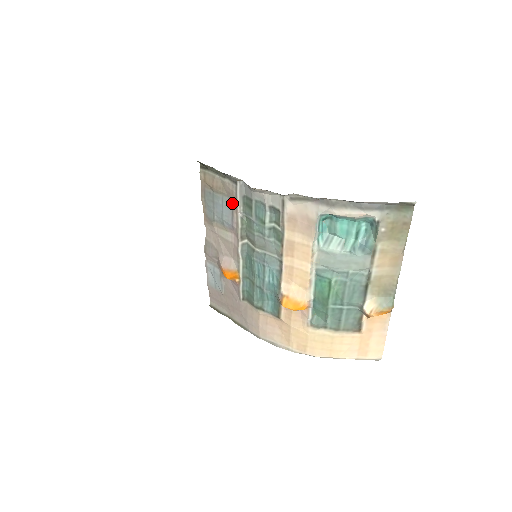
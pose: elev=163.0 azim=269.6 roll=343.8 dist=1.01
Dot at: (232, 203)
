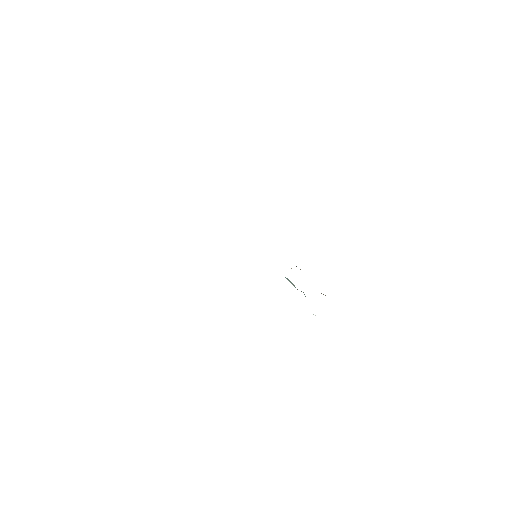
Dot at: occluded
